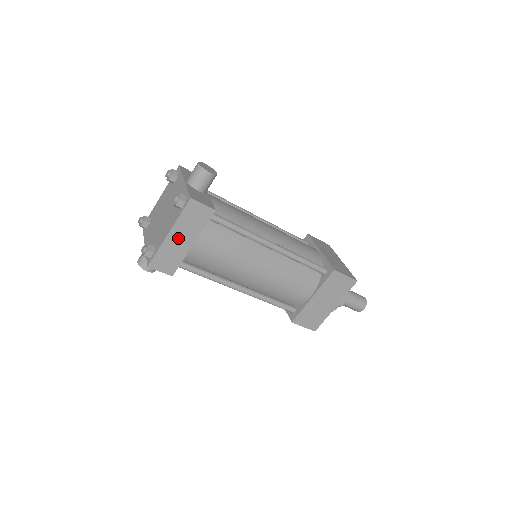
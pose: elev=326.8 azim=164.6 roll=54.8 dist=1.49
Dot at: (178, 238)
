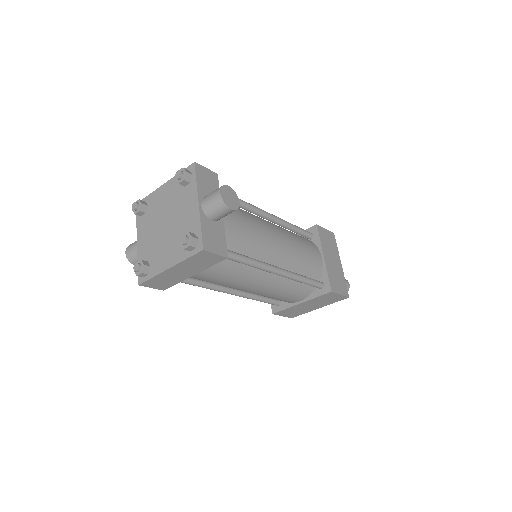
Dot at: (179, 271)
